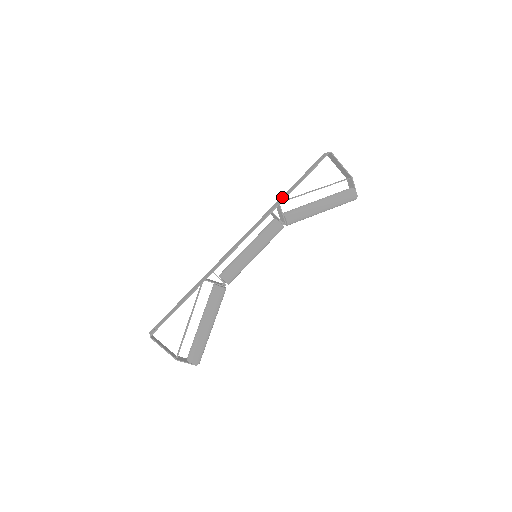
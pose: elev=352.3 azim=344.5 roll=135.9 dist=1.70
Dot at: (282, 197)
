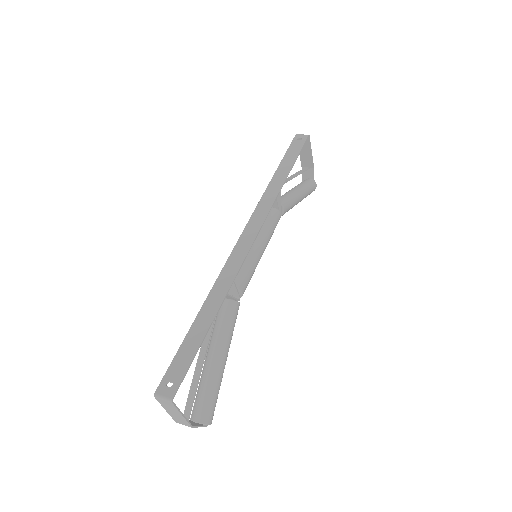
Dot at: (275, 181)
